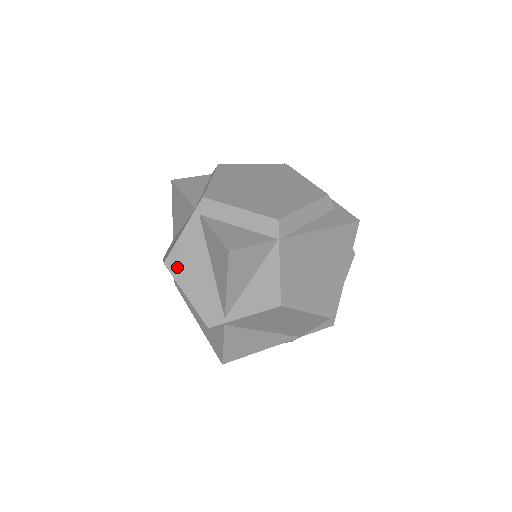
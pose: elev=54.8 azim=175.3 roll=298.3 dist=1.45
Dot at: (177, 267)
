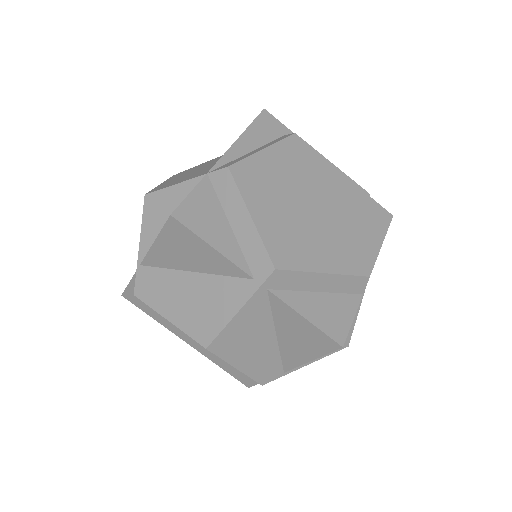
Dot at: (227, 348)
